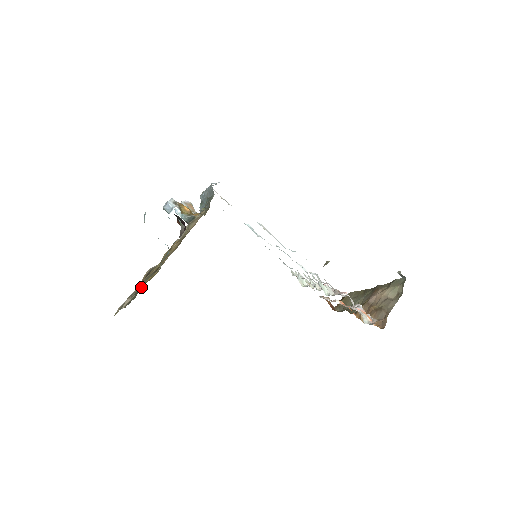
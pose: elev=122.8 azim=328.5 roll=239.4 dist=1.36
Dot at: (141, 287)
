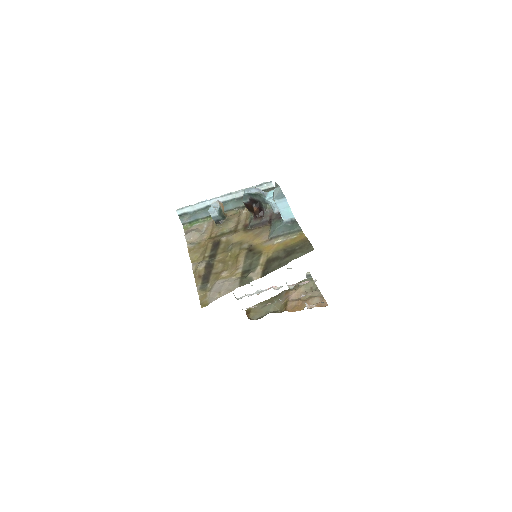
Dot at: (297, 247)
